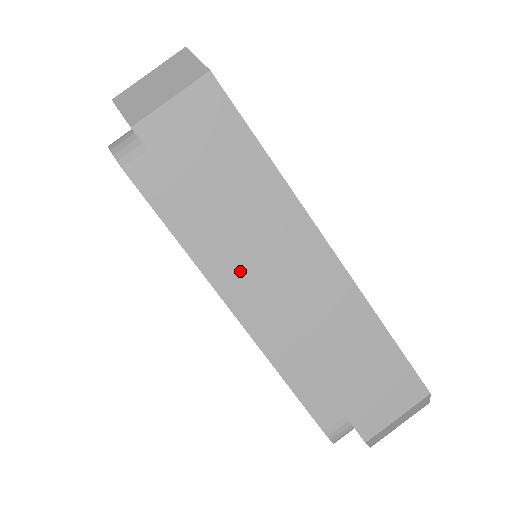
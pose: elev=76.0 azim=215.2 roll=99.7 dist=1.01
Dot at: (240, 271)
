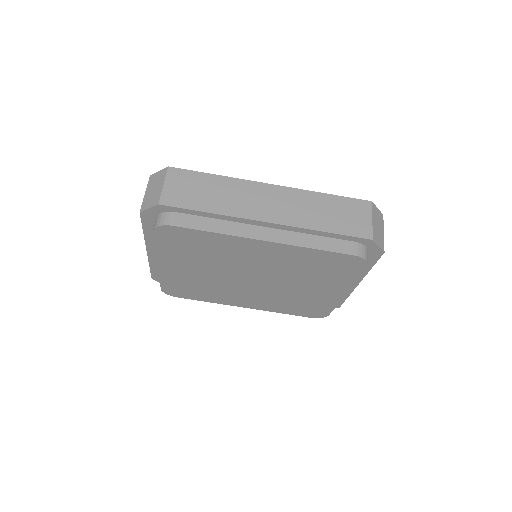
Dot at: (249, 218)
